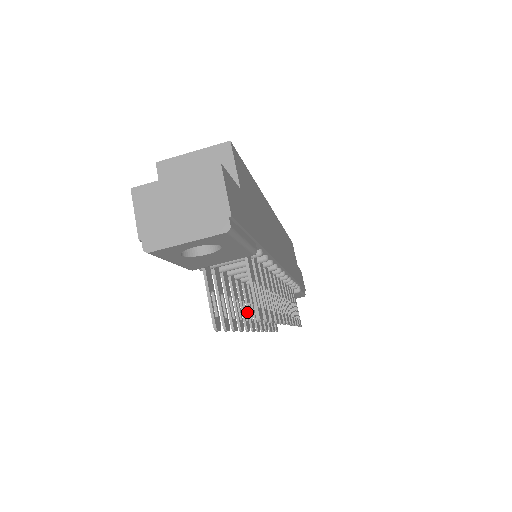
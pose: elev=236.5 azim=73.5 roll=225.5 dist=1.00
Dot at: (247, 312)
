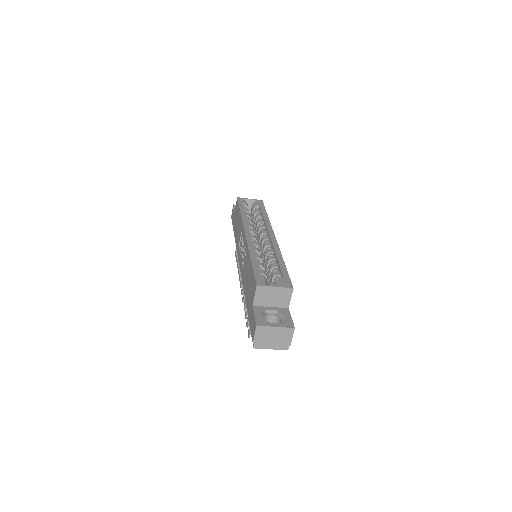
Dot at: occluded
